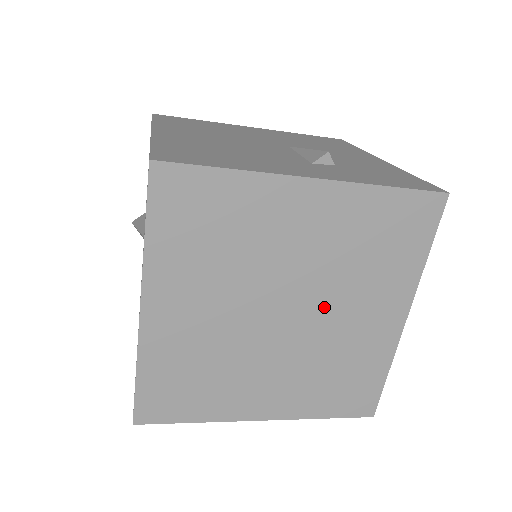
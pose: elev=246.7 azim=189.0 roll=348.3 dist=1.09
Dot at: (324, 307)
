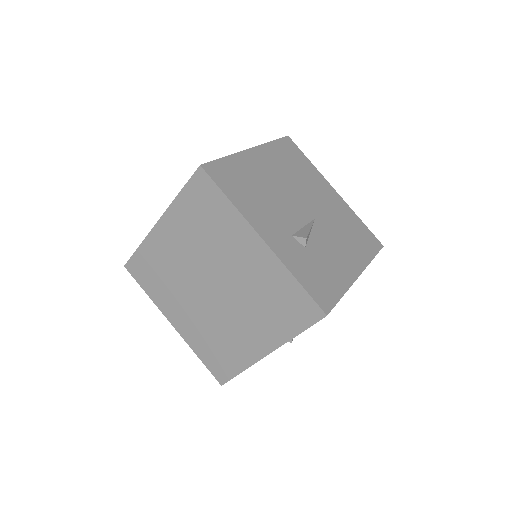
Dot at: (232, 304)
